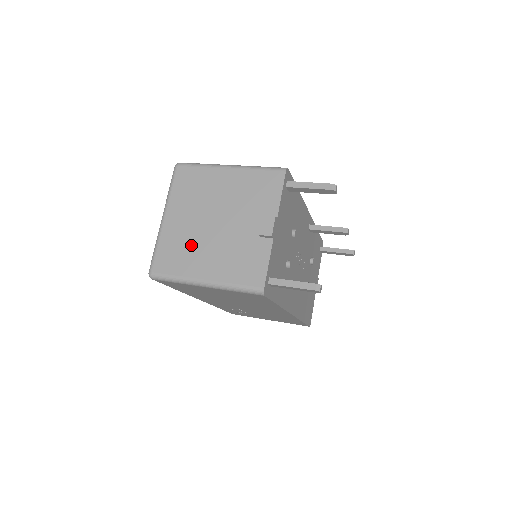
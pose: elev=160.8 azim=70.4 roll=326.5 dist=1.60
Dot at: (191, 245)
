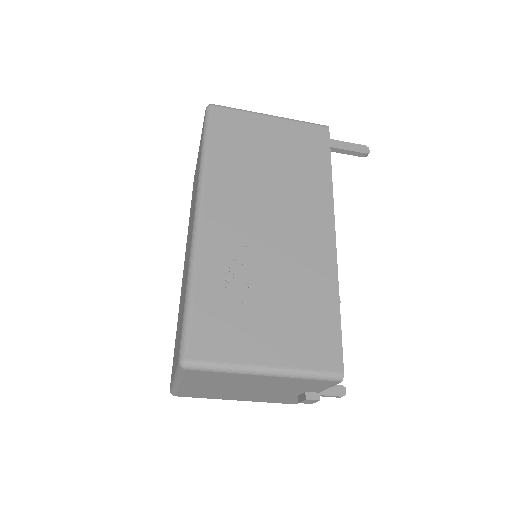
Dot at: occluded
